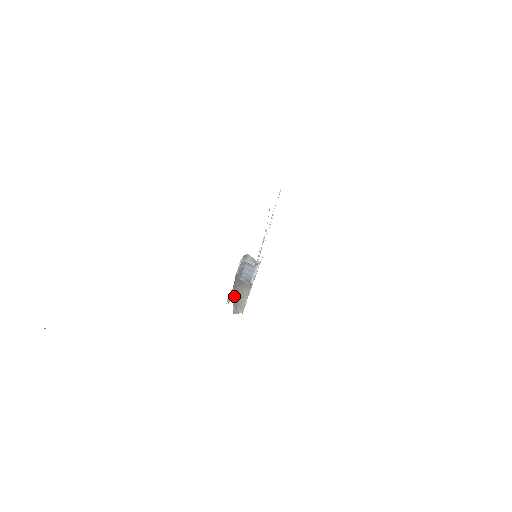
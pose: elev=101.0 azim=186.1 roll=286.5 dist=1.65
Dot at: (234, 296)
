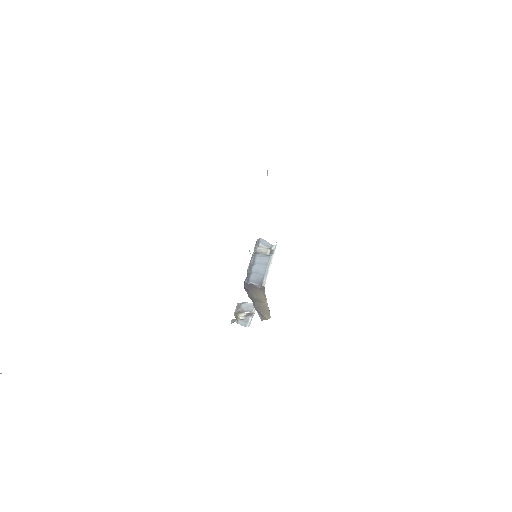
Dot at: (252, 301)
